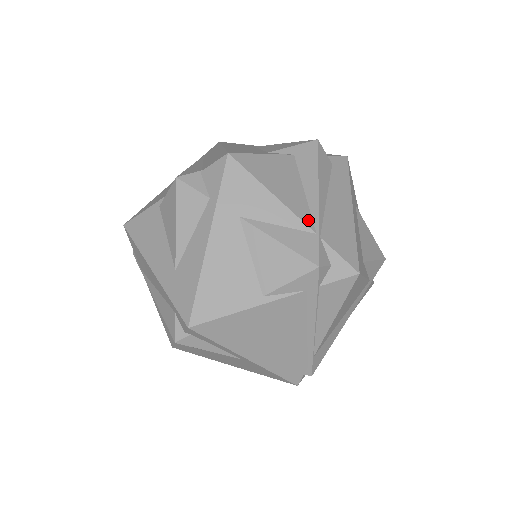
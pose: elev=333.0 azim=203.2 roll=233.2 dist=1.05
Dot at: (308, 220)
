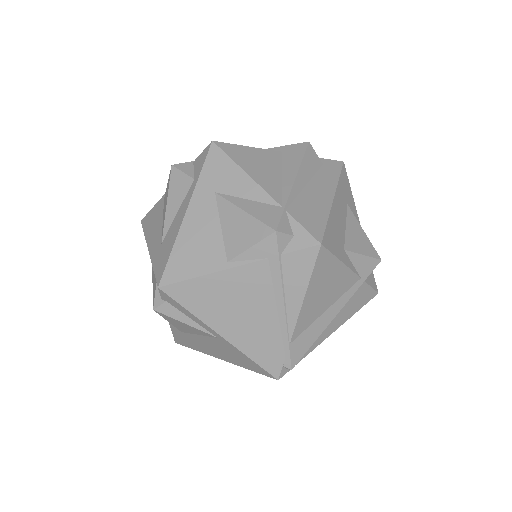
Dot at: (277, 196)
